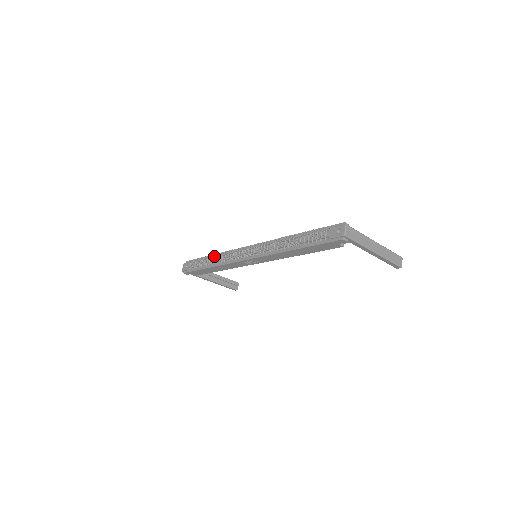
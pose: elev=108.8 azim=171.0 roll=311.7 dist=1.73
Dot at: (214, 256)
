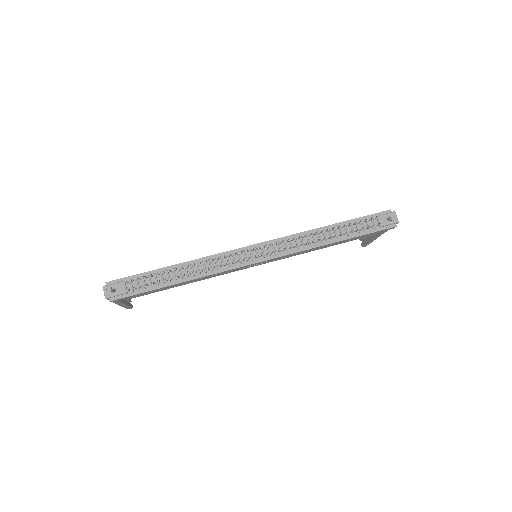
Dot at: (188, 266)
